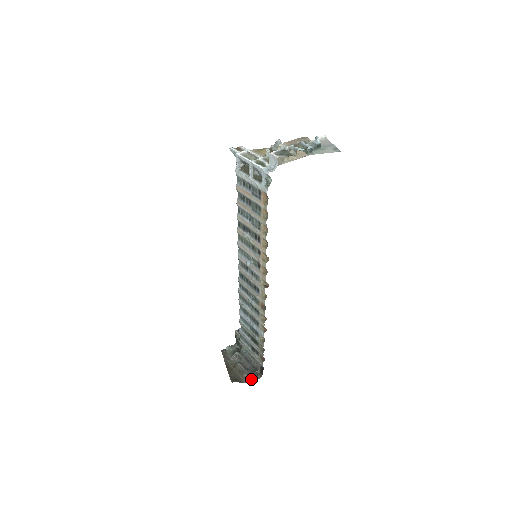
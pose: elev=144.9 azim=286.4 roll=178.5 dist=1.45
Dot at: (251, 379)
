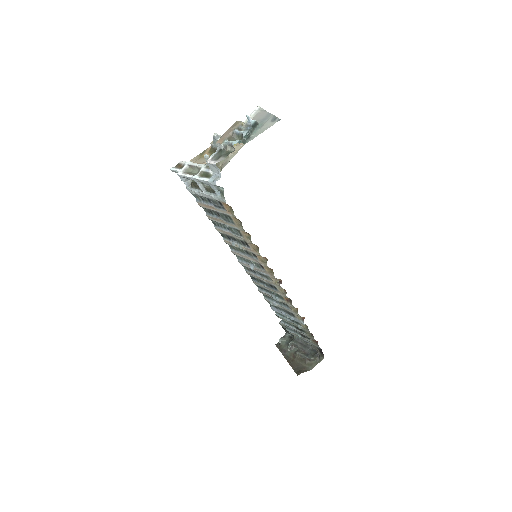
Dot at: (315, 363)
